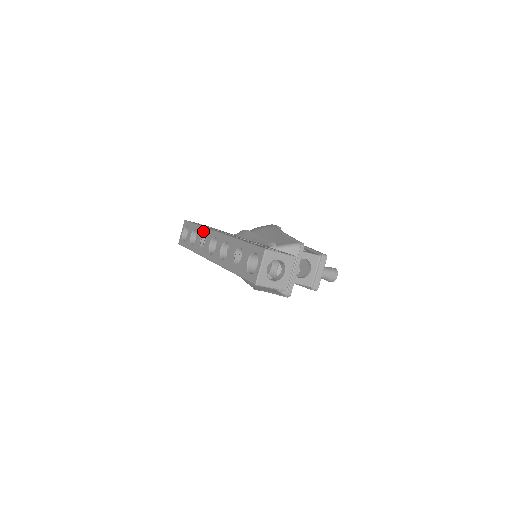
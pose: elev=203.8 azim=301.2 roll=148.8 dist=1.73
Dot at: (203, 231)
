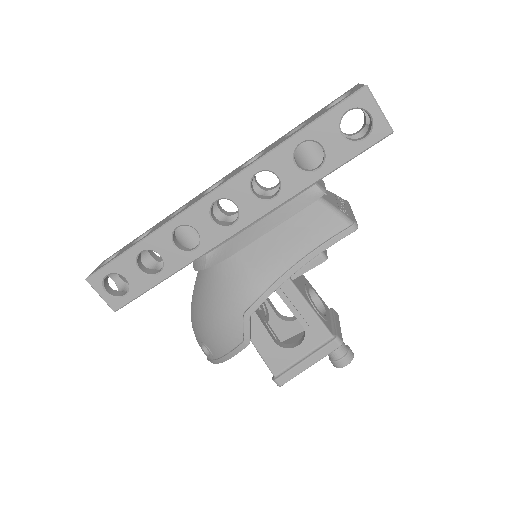
Dot at: (175, 211)
